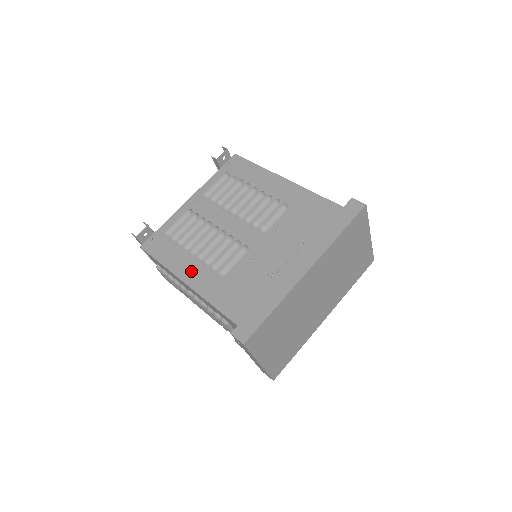
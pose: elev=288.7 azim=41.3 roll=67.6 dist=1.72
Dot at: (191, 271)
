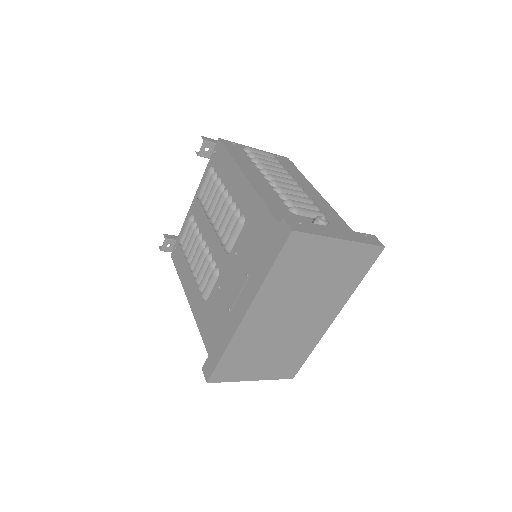
Dot at: (191, 290)
